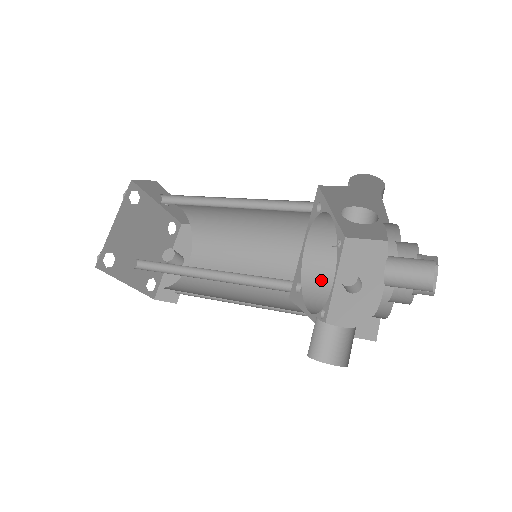
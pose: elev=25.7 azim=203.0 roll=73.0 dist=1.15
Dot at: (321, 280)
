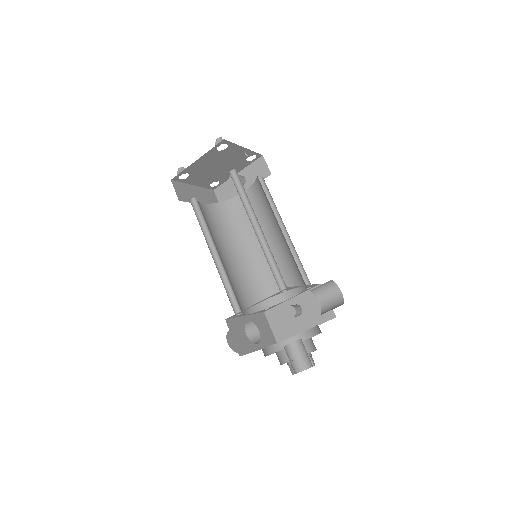
Dot at: occluded
